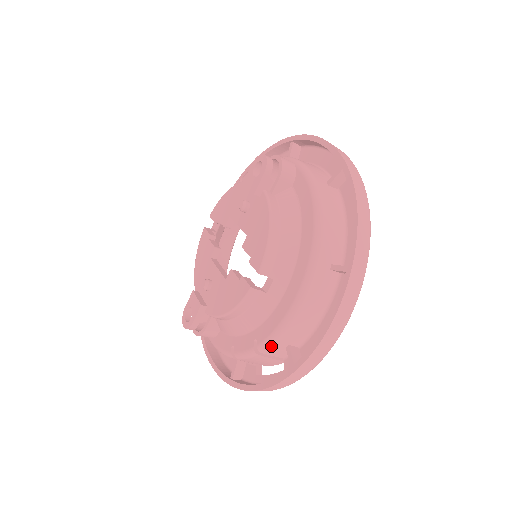
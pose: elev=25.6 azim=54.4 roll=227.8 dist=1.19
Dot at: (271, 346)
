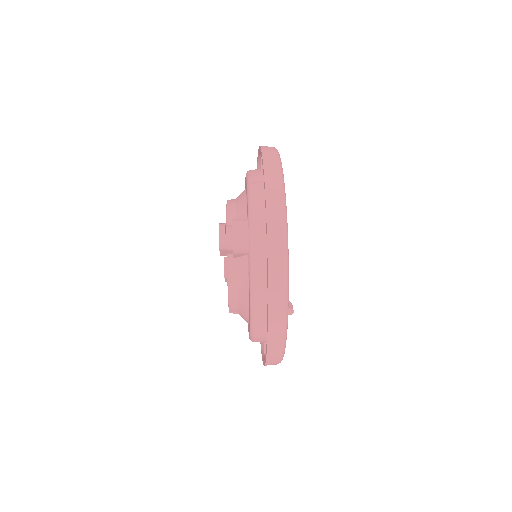
Dot at: occluded
